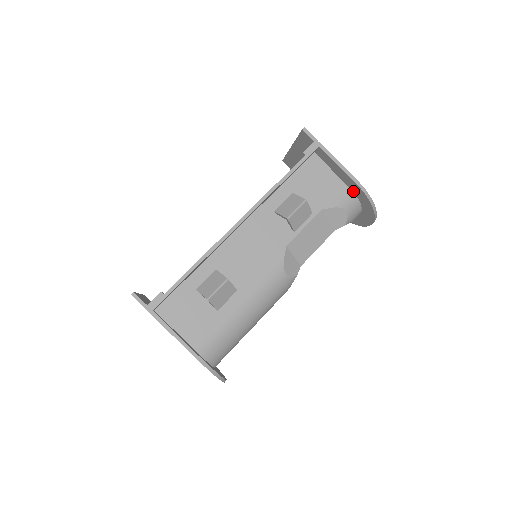
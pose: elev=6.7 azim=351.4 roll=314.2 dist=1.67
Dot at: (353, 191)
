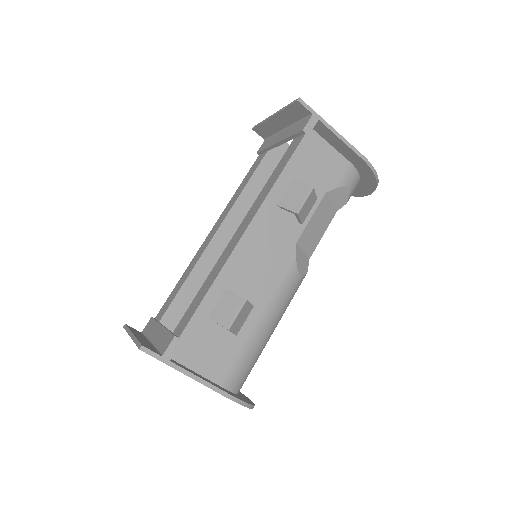
Dot at: (354, 165)
